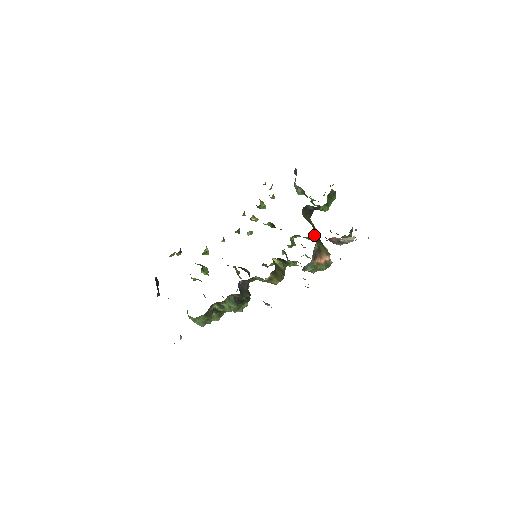
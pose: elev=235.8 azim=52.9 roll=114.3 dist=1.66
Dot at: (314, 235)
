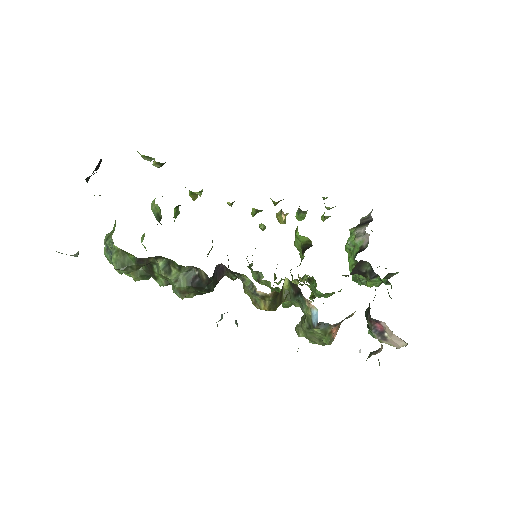
Dot at: occluded
